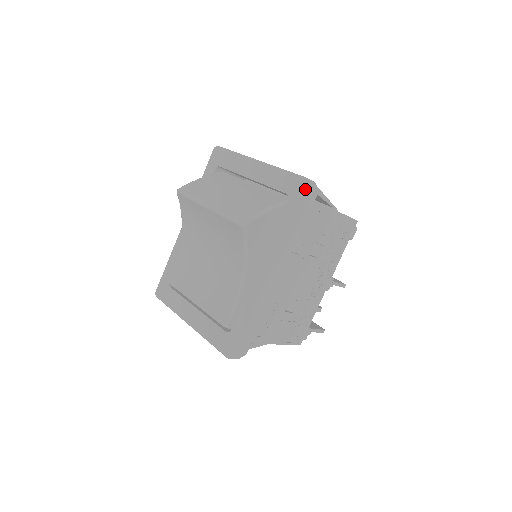
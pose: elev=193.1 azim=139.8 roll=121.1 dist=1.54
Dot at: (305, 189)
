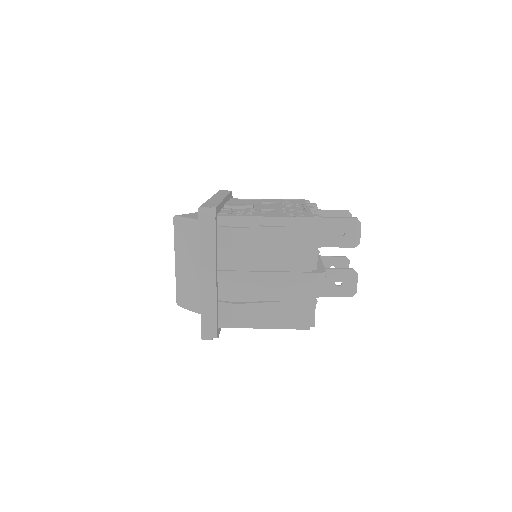
Dot at: occluded
